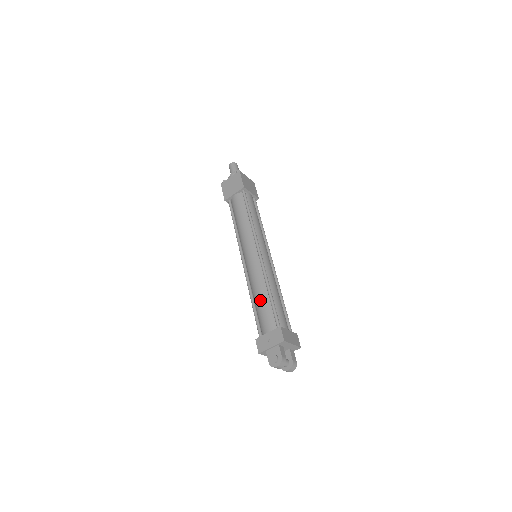
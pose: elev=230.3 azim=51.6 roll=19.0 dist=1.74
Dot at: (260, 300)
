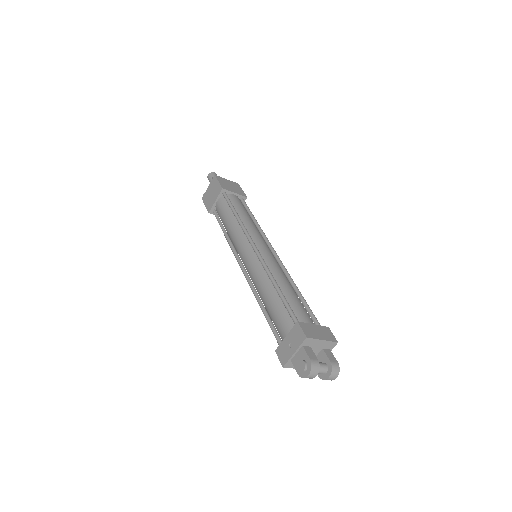
Dot at: (268, 301)
